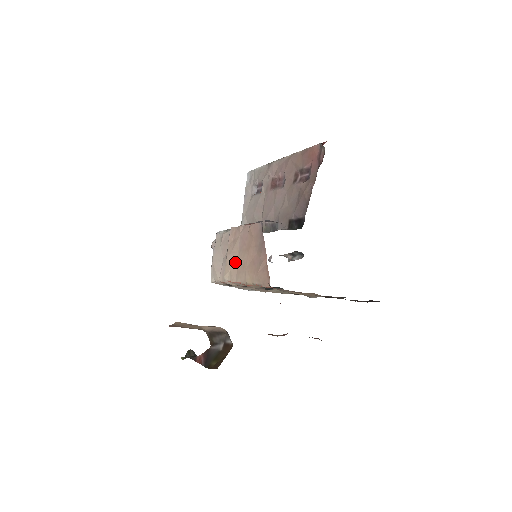
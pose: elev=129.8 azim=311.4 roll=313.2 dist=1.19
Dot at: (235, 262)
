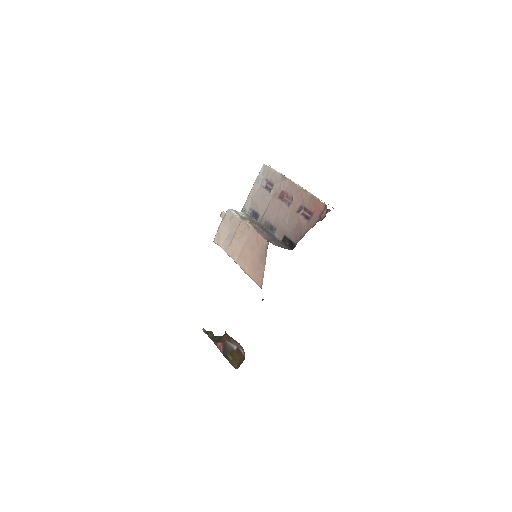
Dot at: (239, 249)
